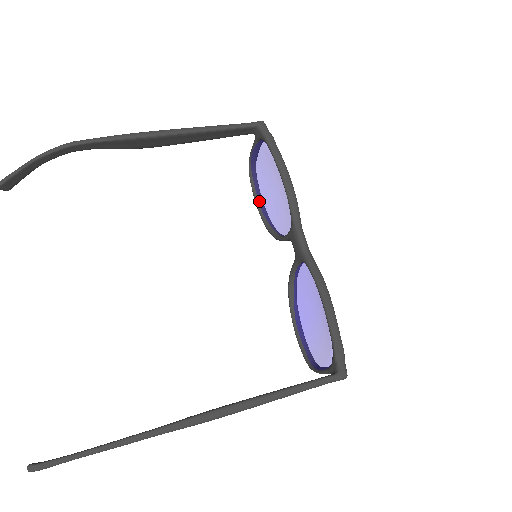
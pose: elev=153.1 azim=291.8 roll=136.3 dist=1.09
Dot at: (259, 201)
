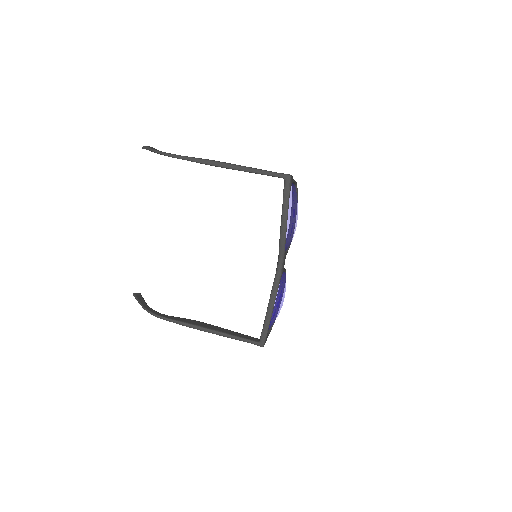
Dot at: occluded
